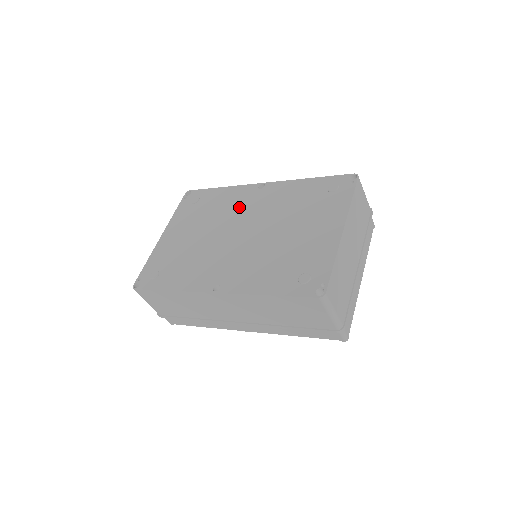
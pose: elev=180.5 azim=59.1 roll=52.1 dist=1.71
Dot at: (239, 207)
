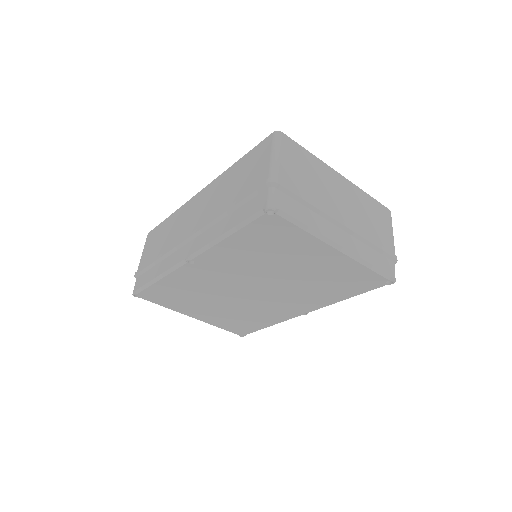
Dot at: occluded
